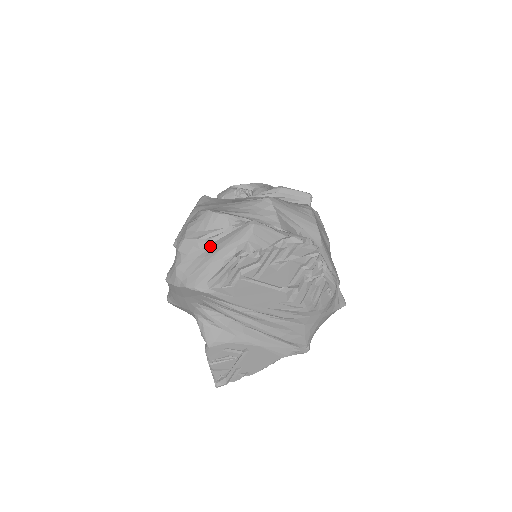
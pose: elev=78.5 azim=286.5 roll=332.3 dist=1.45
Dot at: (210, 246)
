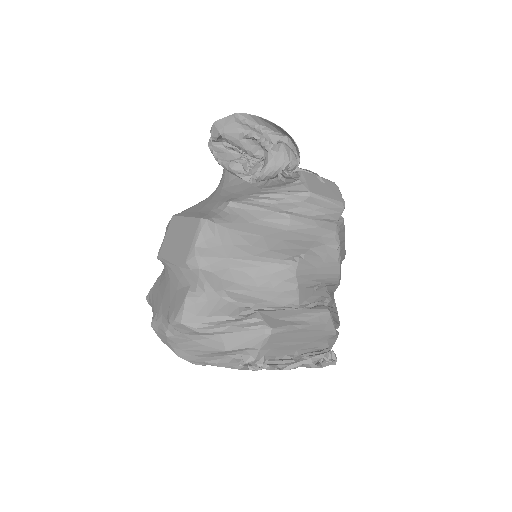
Dot at: (212, 337)
